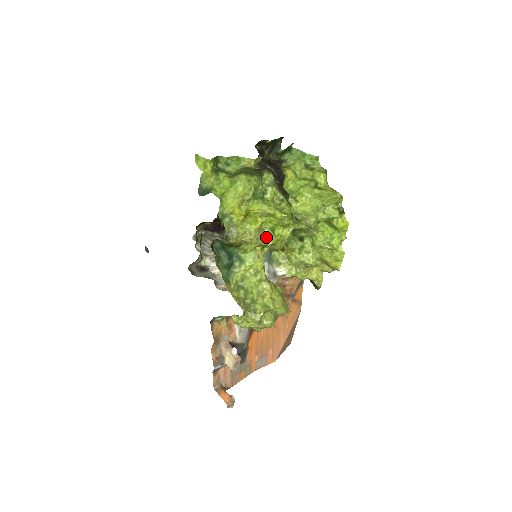
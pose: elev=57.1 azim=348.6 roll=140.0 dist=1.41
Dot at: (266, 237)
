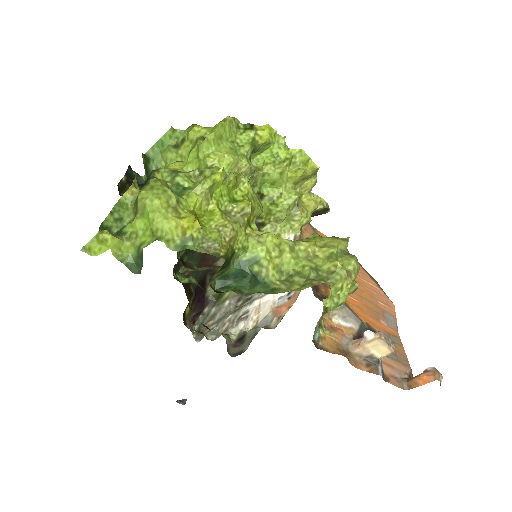
Dot at: (238, 213)
